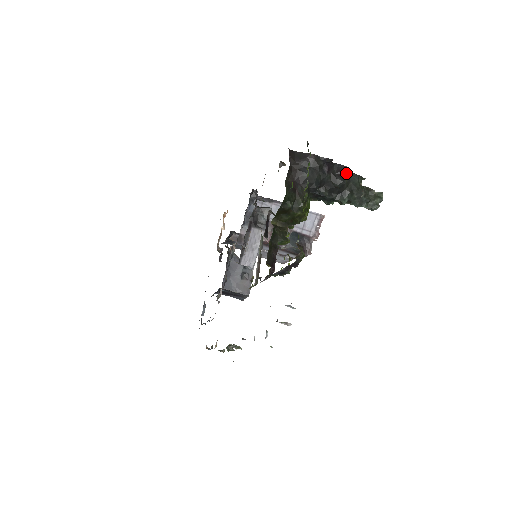
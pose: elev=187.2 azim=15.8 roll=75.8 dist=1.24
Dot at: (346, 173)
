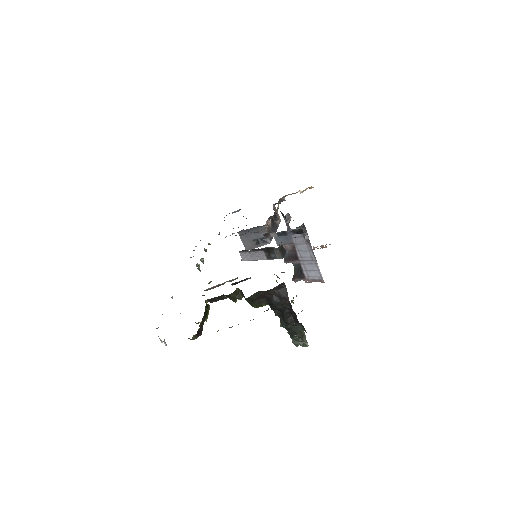
Dot at: (298, 322)
